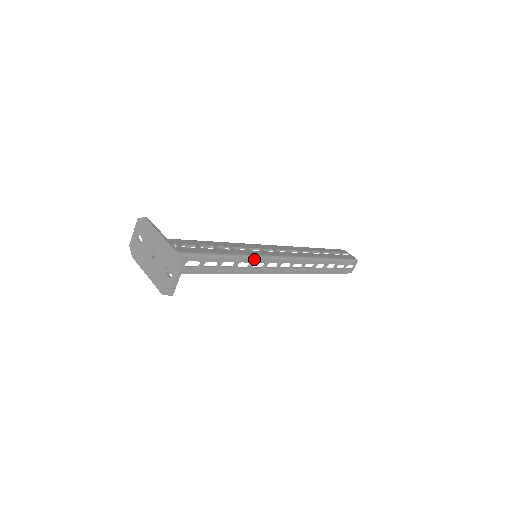
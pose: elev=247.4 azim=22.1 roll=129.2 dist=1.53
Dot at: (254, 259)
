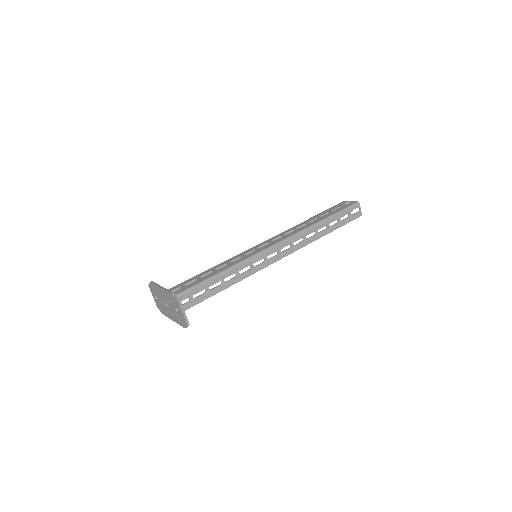
Dot at: (250, 260)
